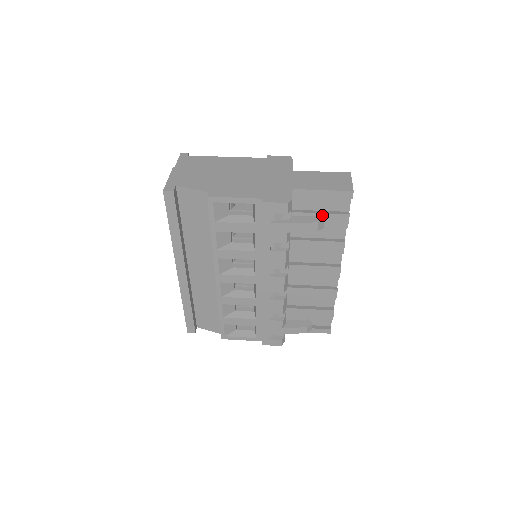
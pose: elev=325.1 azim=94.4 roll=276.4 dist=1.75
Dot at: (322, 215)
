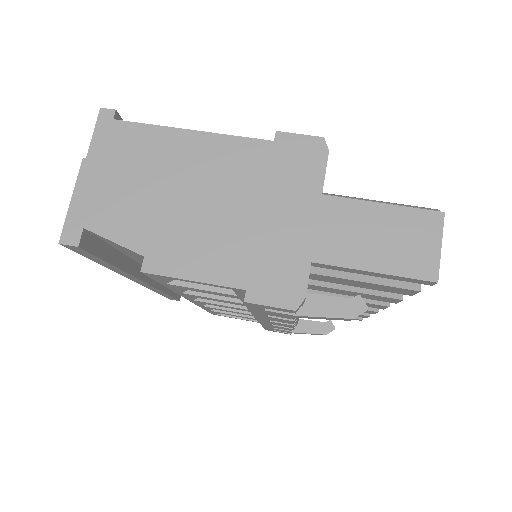
Dot at: (366, 283)
